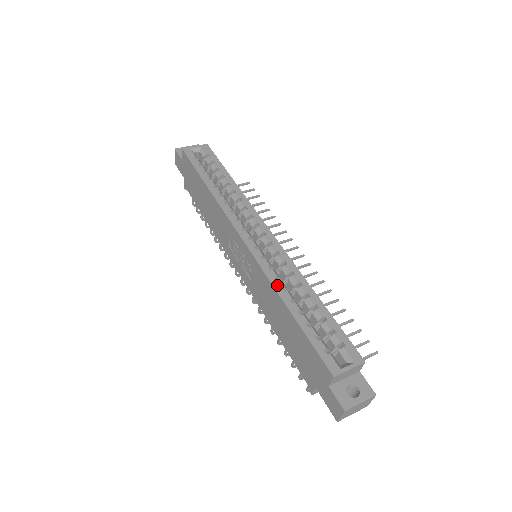
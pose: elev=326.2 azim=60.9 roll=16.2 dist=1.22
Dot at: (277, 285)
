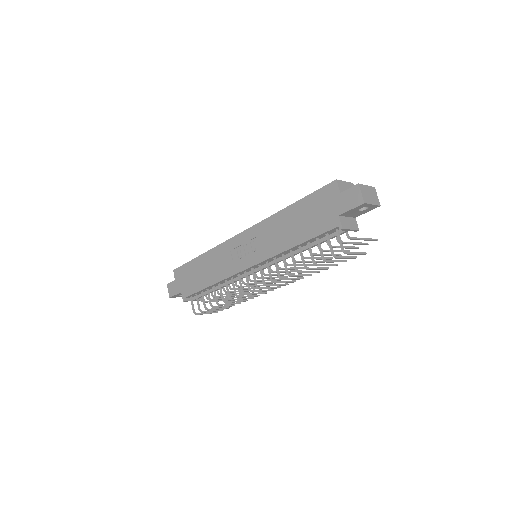
Dot at: (275, 215)
